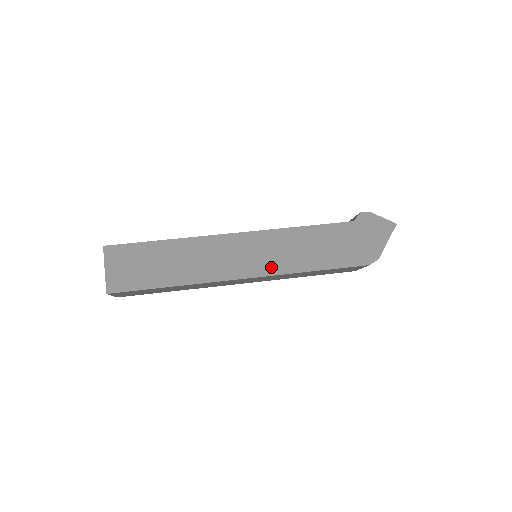
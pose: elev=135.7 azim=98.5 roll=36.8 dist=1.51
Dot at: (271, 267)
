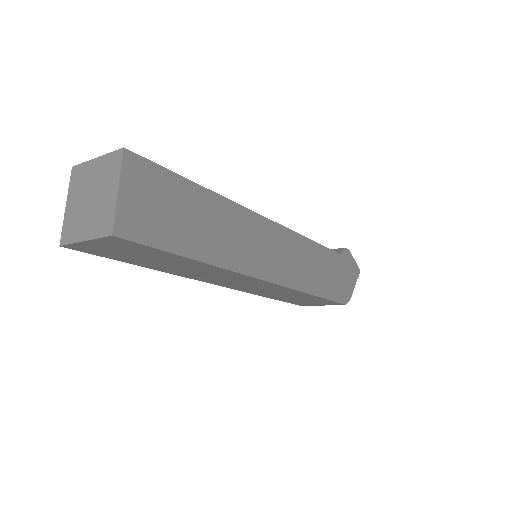
Dot at: (289, 277)
